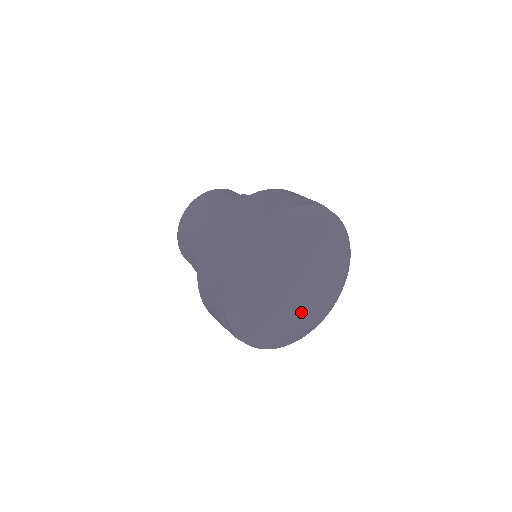
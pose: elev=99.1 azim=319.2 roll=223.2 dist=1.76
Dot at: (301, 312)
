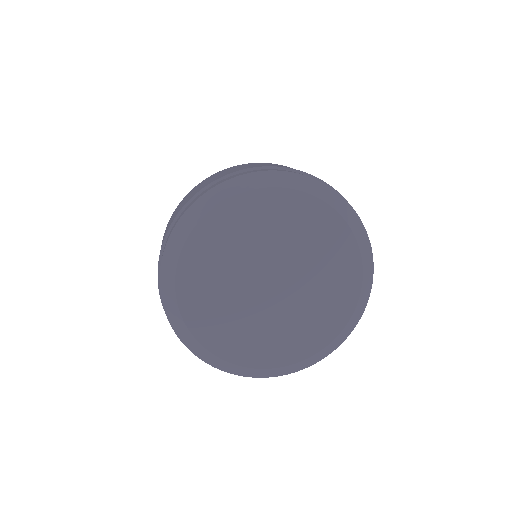
Dot at: (264, 332)
